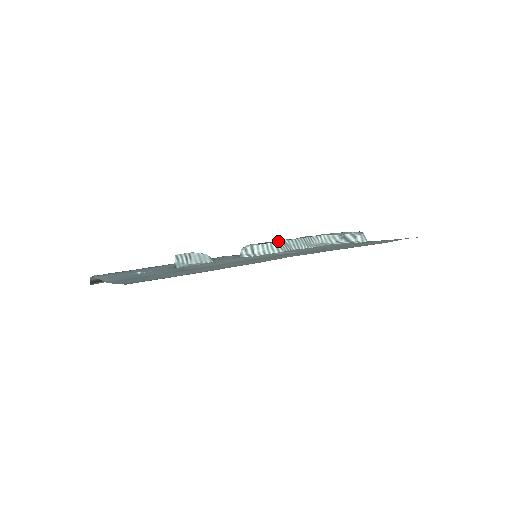
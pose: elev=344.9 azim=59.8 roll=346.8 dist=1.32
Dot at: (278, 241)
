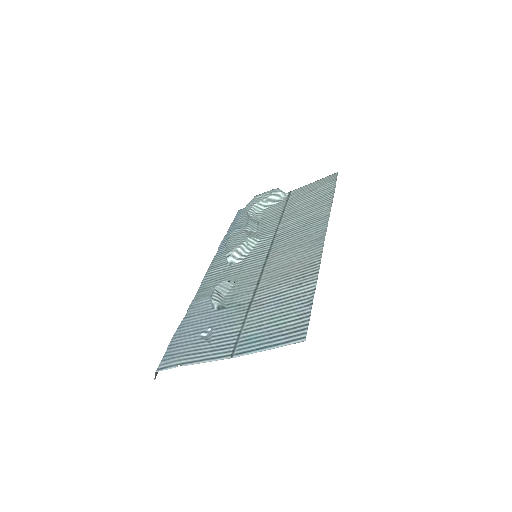
Dot at: (243, 233)
